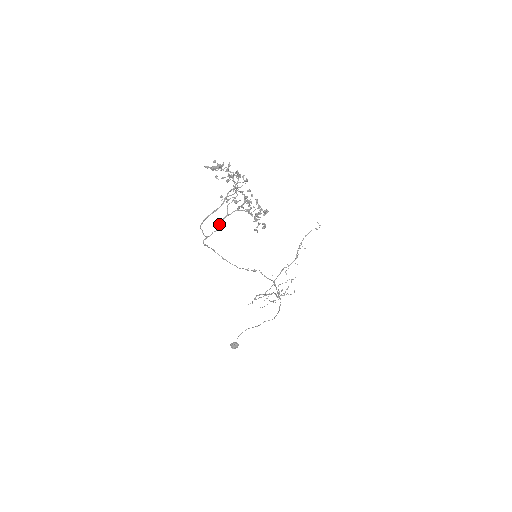
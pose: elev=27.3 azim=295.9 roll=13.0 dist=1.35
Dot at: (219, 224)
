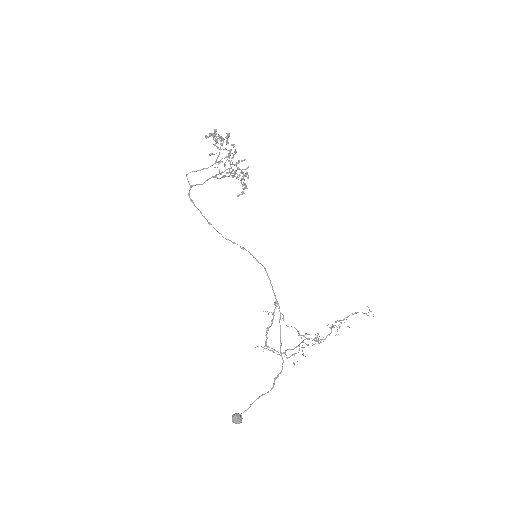
Dot at: occluded
